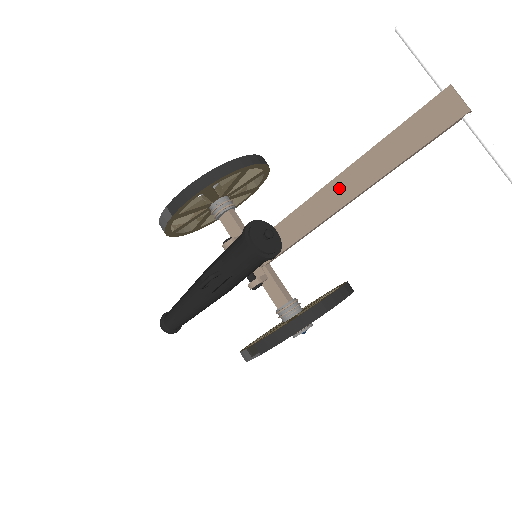
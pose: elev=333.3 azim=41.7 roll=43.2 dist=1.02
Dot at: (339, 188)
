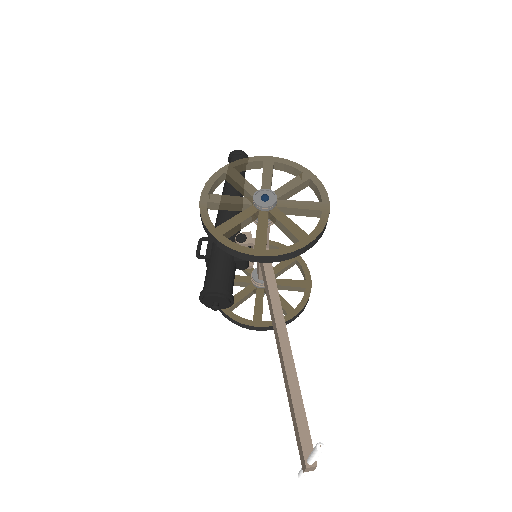
Dot at: (278, 344)
